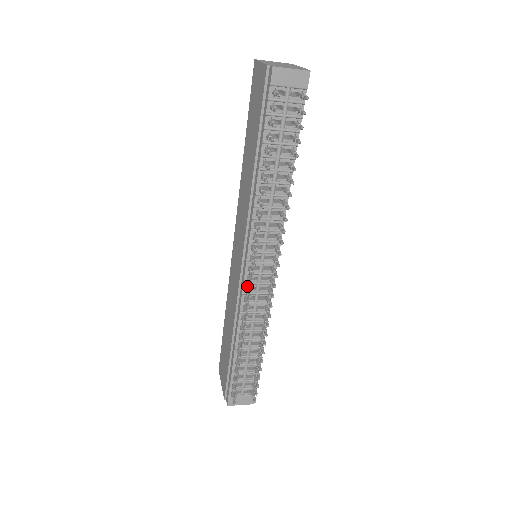
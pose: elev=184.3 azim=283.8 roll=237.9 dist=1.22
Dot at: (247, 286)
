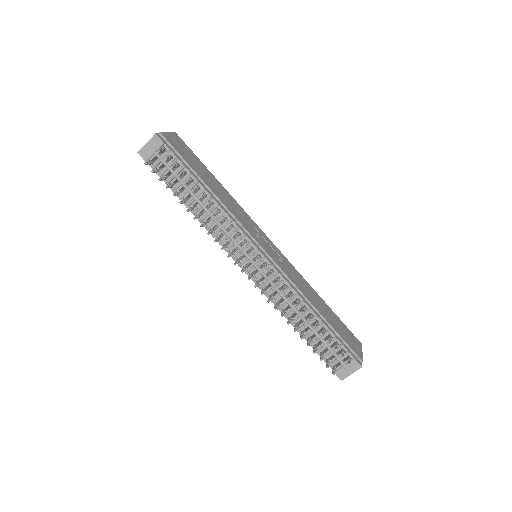
Dot at: (258, 281)
